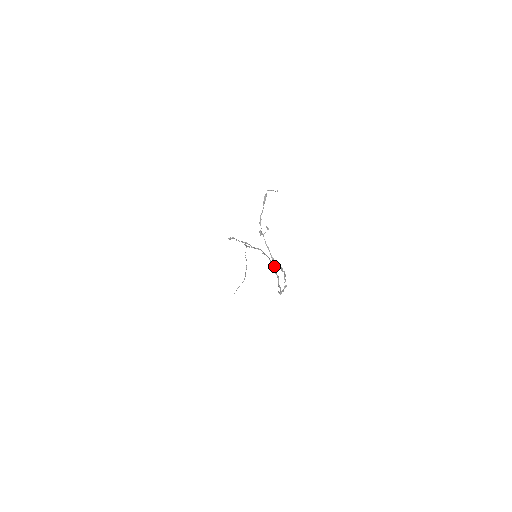
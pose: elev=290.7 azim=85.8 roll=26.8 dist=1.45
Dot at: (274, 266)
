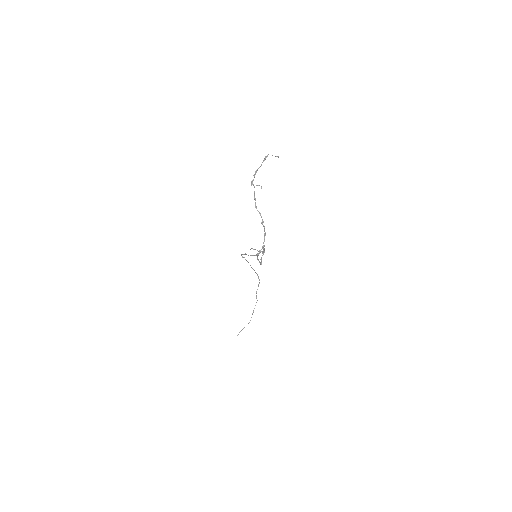
Dot at: occluded
